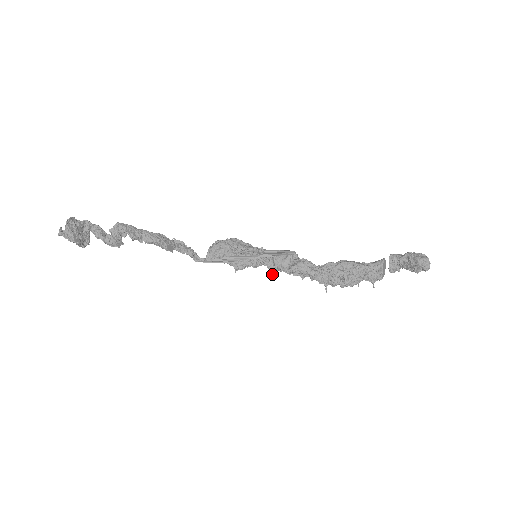
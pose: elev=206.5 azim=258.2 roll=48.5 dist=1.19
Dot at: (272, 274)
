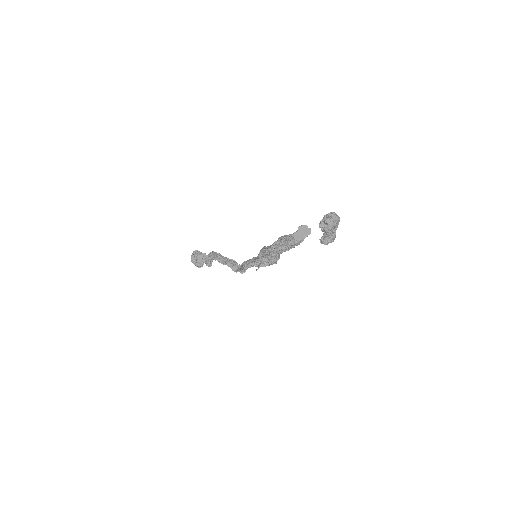
Dot at: (259, 267)
